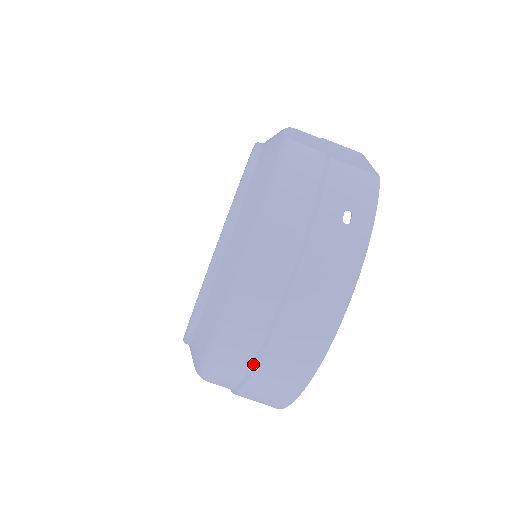
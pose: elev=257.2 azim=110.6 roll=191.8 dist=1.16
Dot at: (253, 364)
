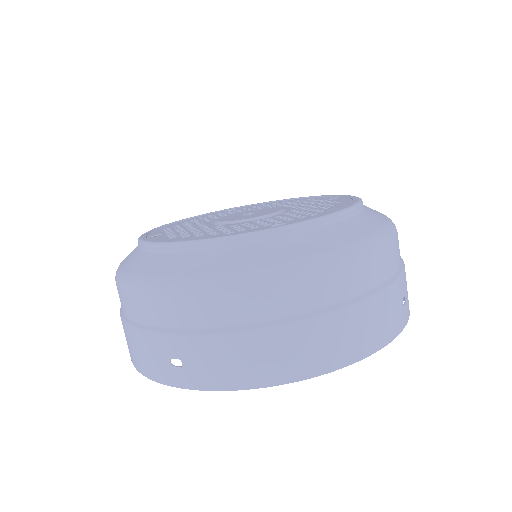
Dot at: (266, 323)
